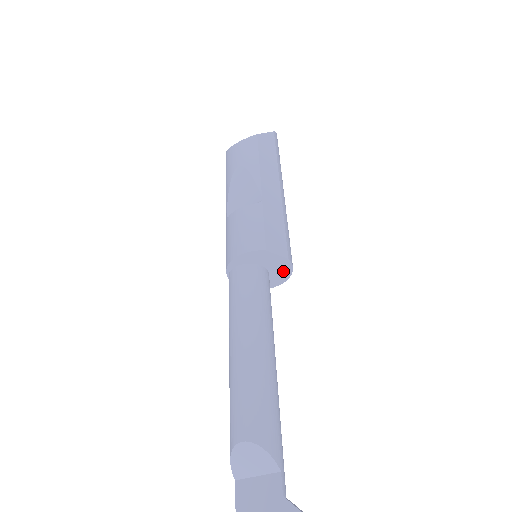
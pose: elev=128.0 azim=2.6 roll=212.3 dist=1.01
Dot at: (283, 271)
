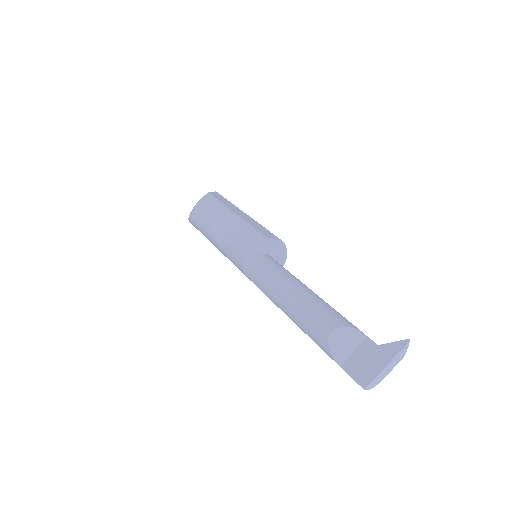
Dot at: (281, 254)
